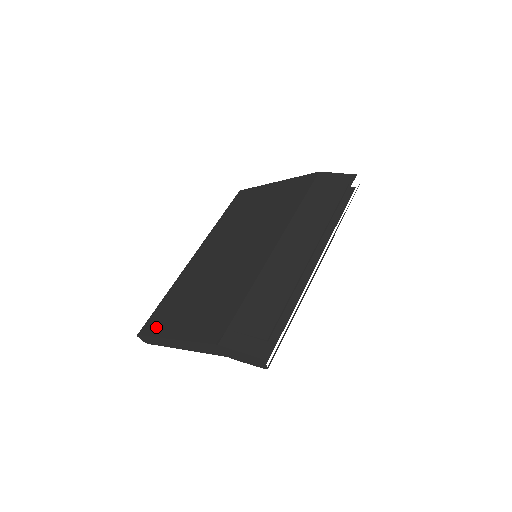
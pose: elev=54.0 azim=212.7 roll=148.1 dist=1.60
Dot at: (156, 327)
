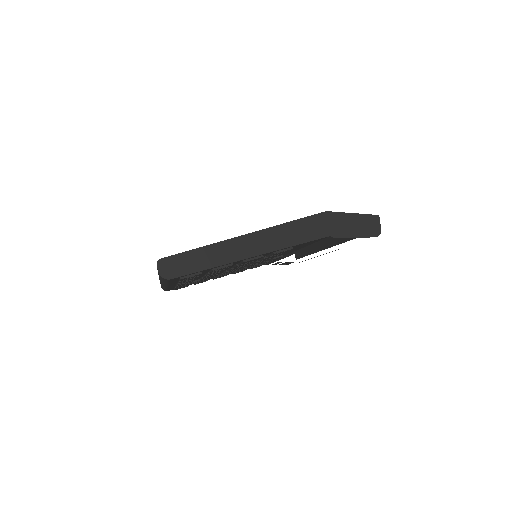
Dot at: occluded
